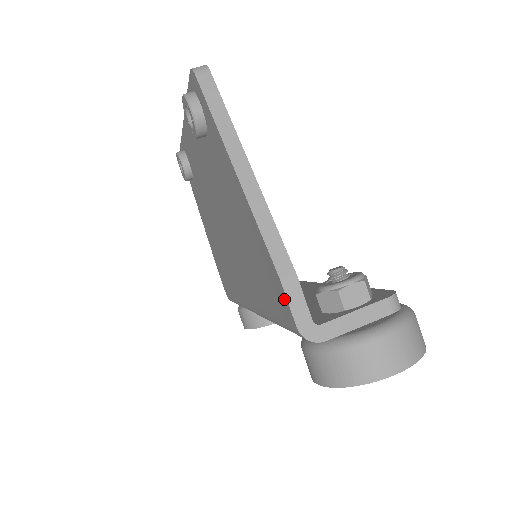
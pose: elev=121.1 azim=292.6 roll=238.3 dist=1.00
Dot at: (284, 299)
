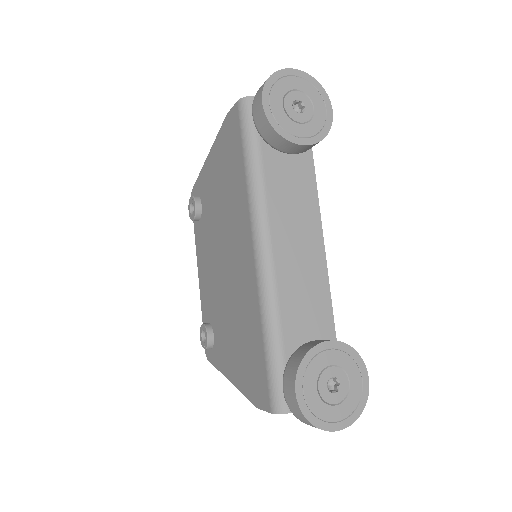
Dot at: (231, 115)
